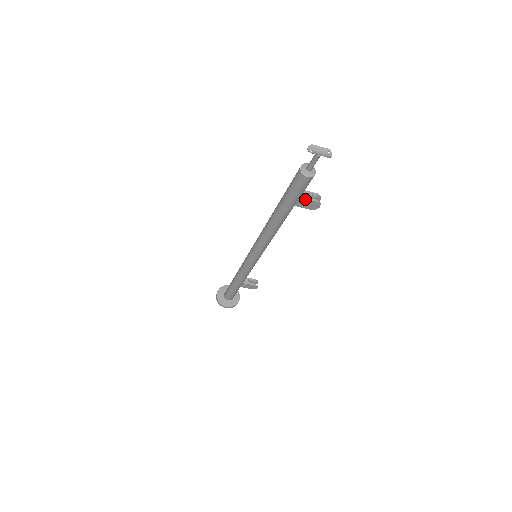
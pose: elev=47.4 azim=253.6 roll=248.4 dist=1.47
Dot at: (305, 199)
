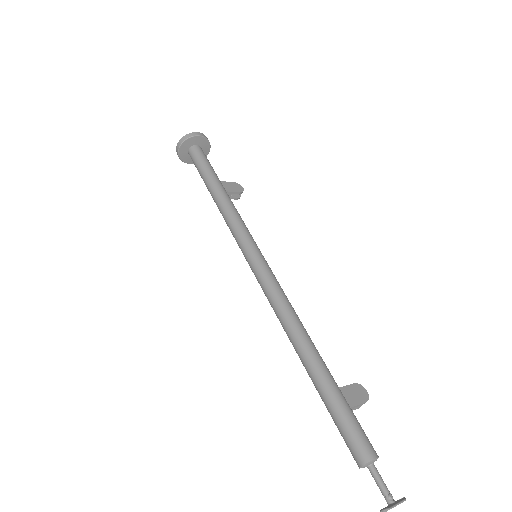
Dot at: occluded
